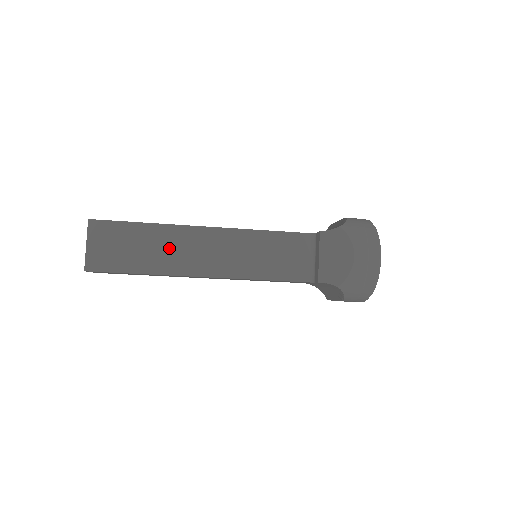
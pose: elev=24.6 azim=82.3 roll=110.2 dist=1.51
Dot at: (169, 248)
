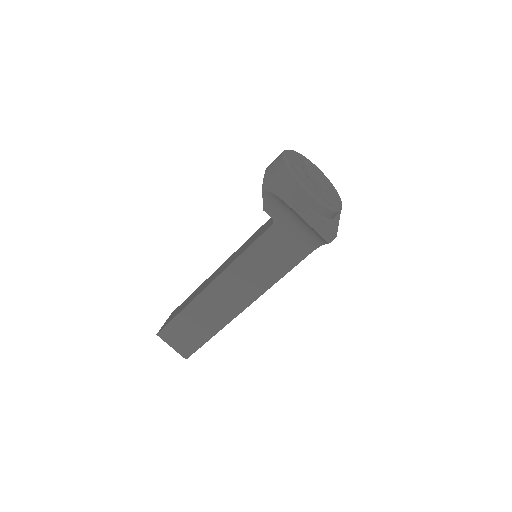
Dot at: occluded
